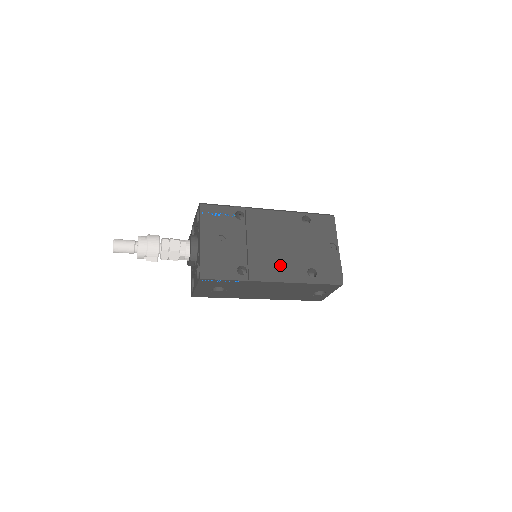
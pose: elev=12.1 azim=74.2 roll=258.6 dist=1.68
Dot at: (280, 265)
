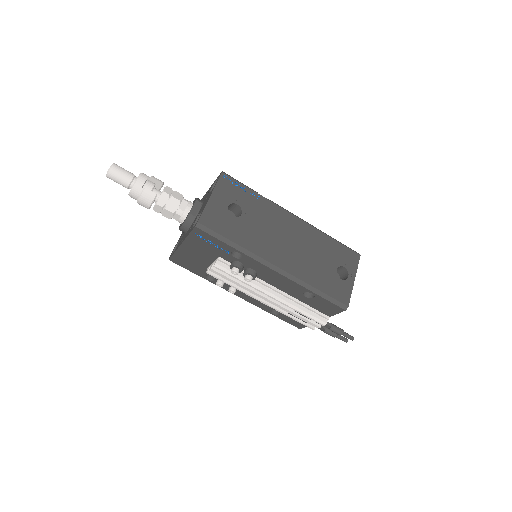
Dot at: occluded
